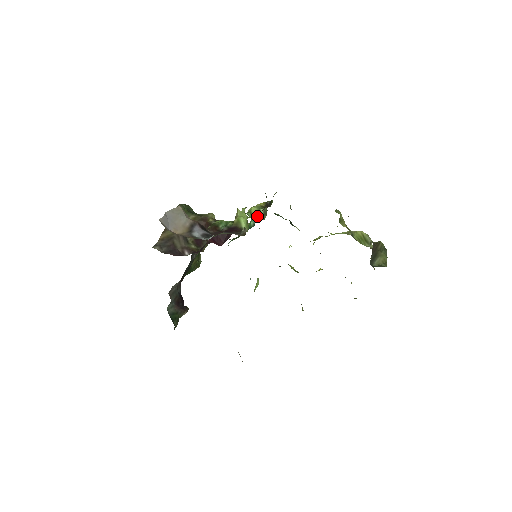
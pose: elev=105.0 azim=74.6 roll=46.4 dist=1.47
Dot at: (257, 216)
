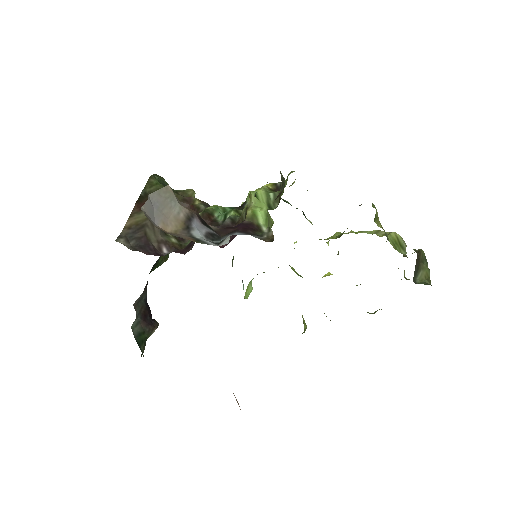
Dot at: (265, 203)
